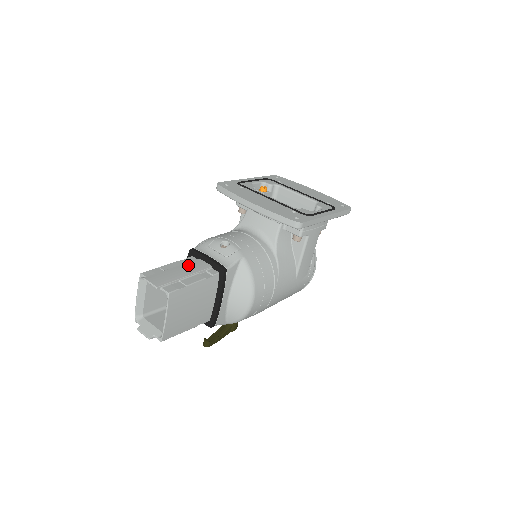
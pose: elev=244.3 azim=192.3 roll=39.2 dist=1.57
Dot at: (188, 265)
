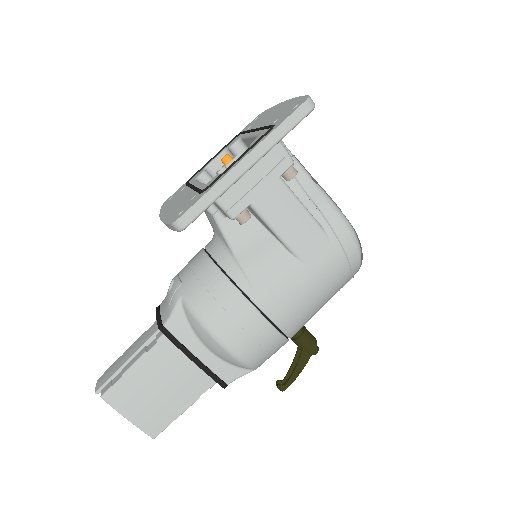
Dot at: (142, 337)
